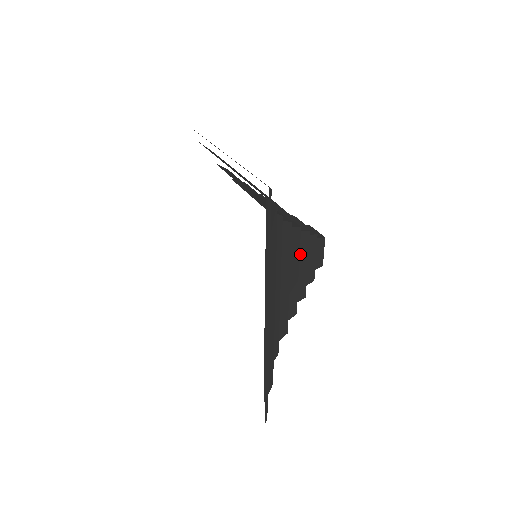
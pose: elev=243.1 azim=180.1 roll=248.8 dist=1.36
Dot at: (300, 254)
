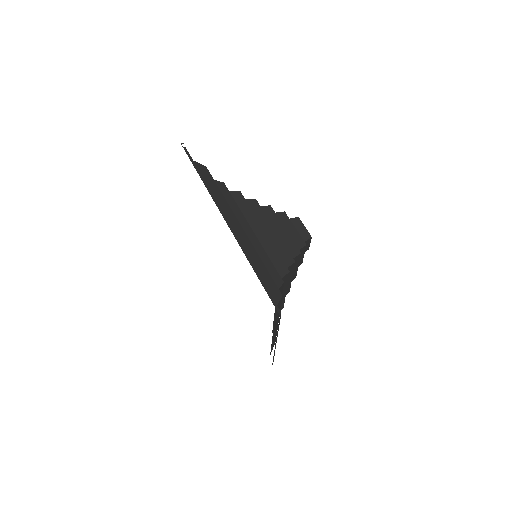
Dot at: occluded
